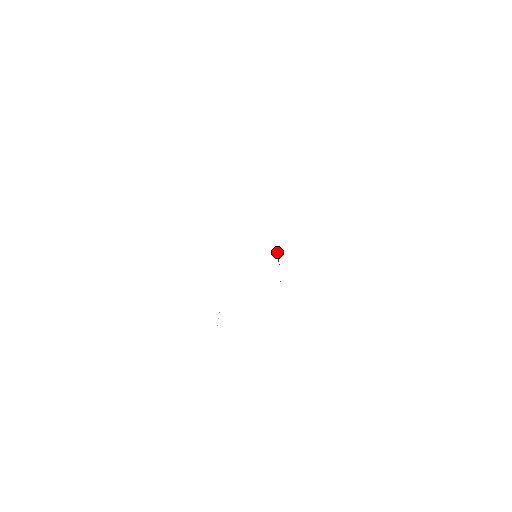
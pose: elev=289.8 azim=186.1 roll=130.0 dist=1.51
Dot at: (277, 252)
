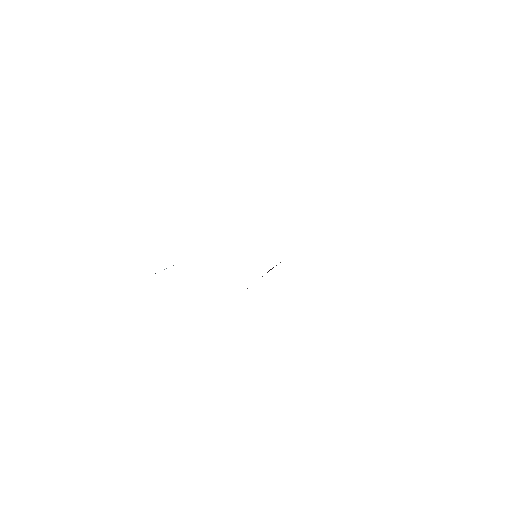
Dot at: occluded
